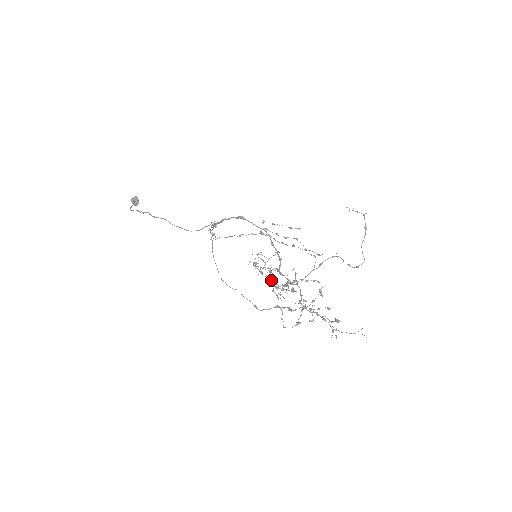
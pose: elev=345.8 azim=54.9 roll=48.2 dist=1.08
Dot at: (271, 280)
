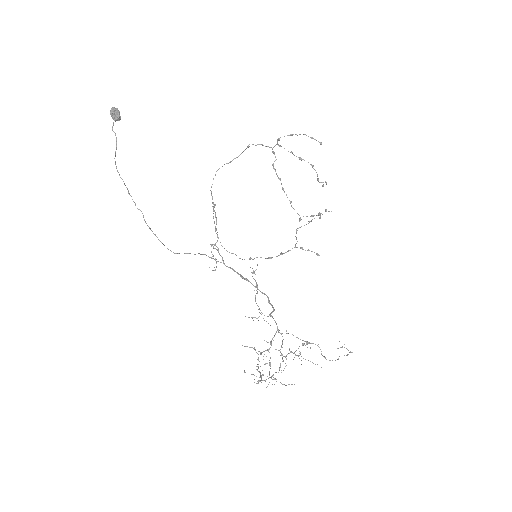
Dot at: occluded
